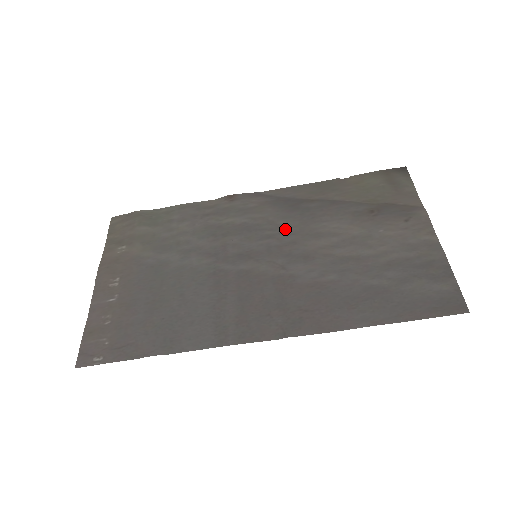
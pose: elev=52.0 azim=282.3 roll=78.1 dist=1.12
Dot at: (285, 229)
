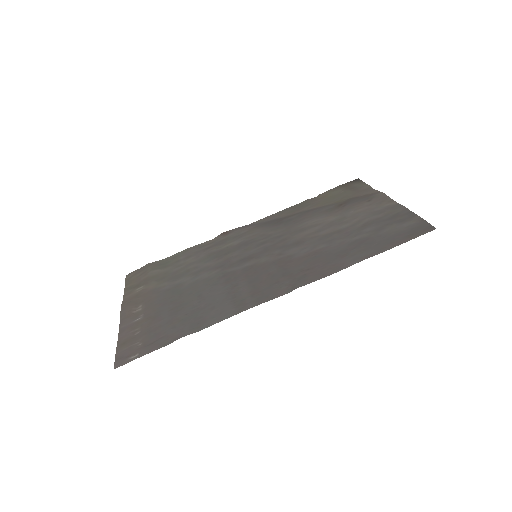
Dot at: (275, 235)
